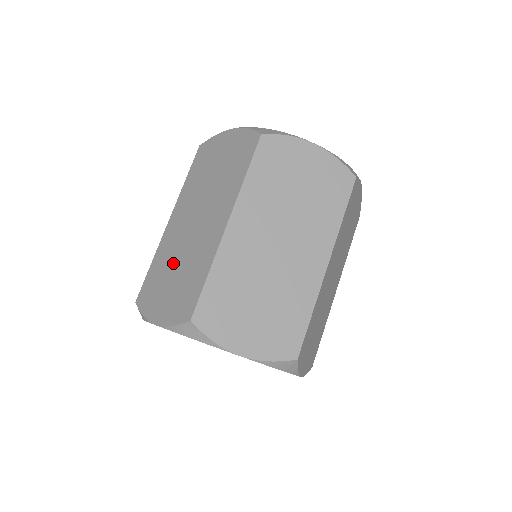
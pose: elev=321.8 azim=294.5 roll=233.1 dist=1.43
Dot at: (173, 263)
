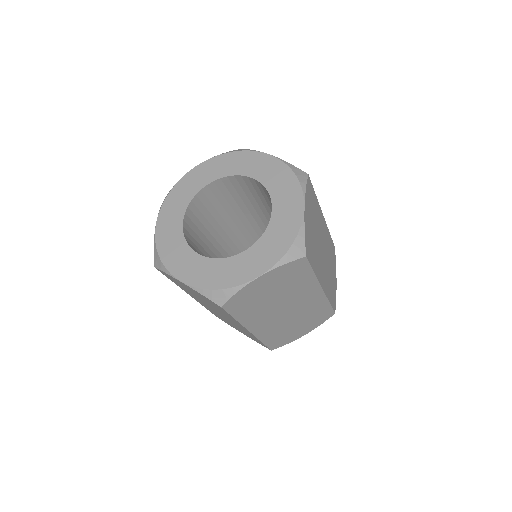
Dot at: occluded
